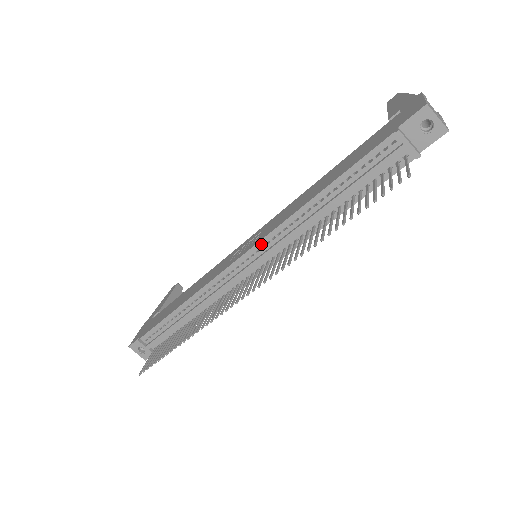
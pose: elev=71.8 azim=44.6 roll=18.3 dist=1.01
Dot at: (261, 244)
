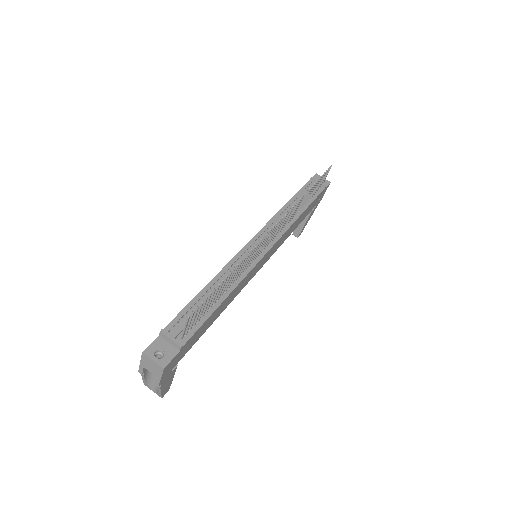
Dot at: (263, 230)
